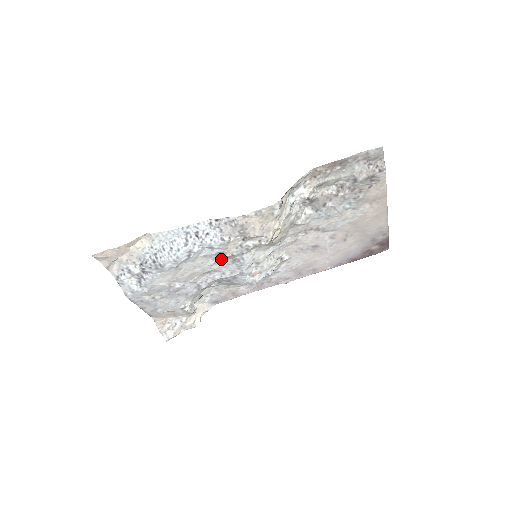
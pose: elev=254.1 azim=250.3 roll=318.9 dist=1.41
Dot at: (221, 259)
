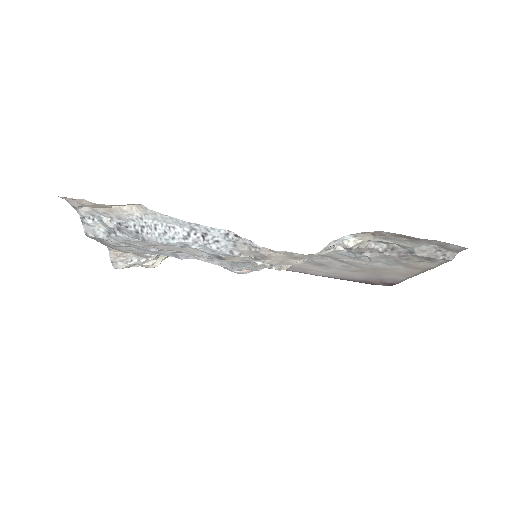
Dot at: occluded
